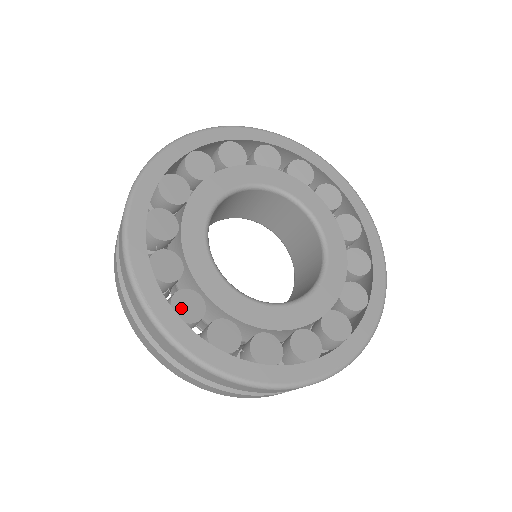
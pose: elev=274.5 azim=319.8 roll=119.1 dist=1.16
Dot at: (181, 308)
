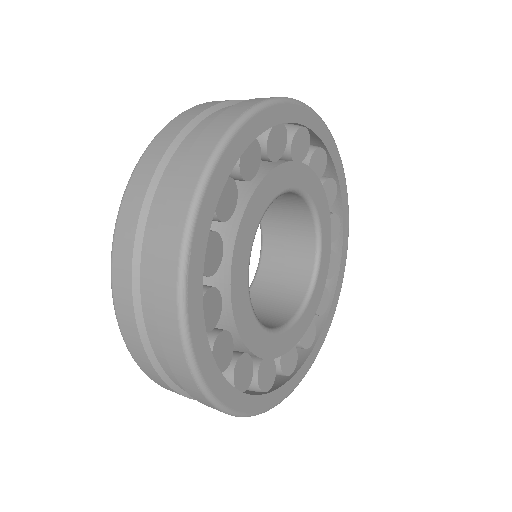
Dot at: (206, 311)
